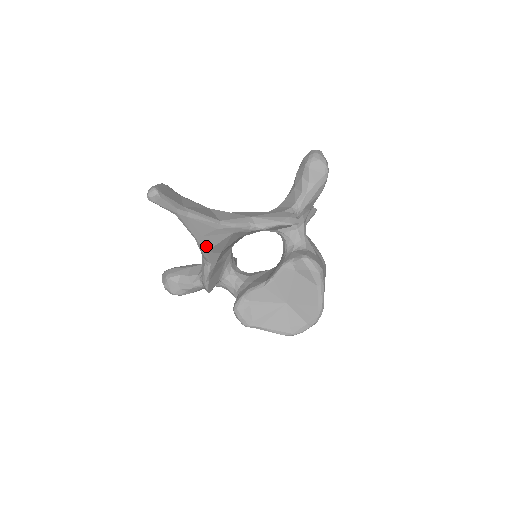
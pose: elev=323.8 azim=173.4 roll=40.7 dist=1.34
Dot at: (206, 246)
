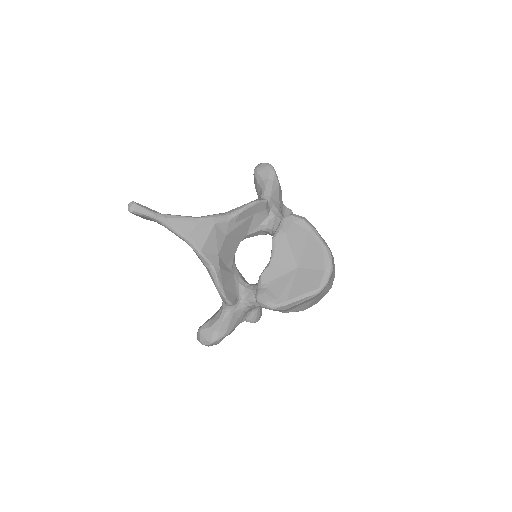
Dot at: (198, 245)
